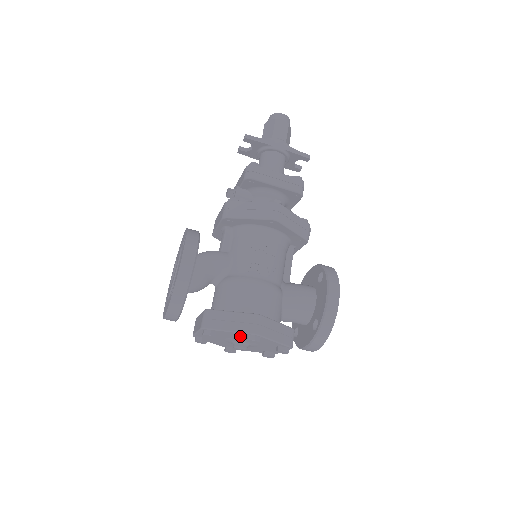
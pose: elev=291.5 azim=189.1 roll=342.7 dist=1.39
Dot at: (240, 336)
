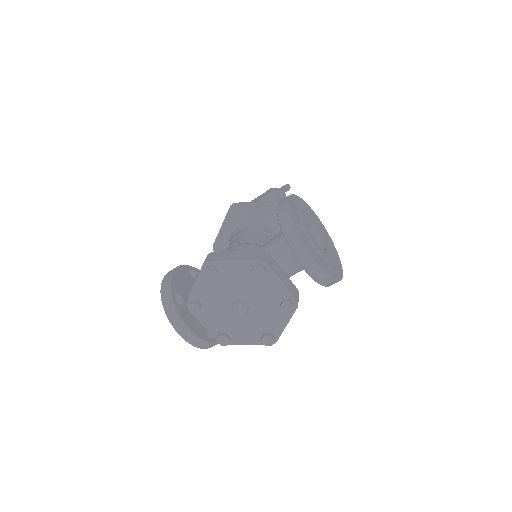
Dot at: (212, 286)
